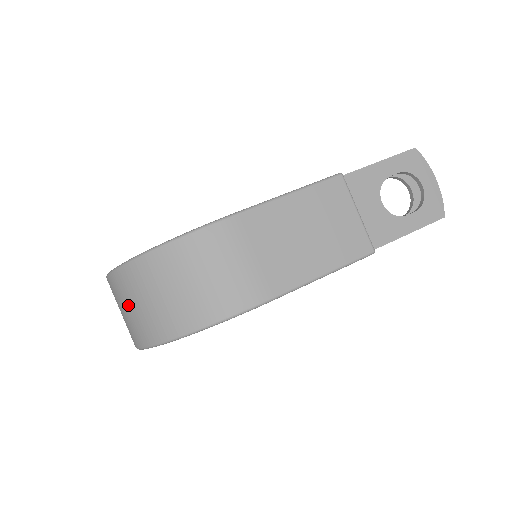
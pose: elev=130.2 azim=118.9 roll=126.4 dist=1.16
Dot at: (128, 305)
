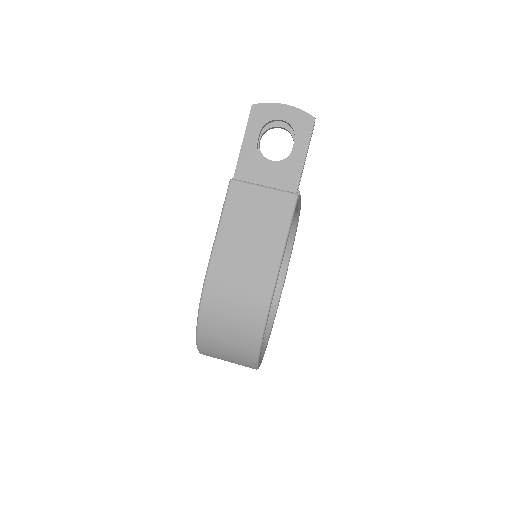
Dot at: occluded
